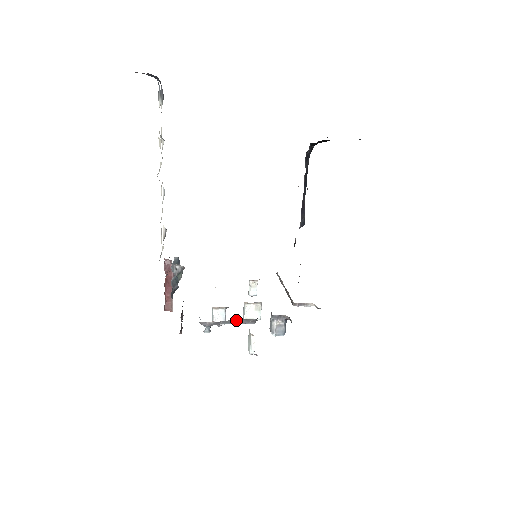
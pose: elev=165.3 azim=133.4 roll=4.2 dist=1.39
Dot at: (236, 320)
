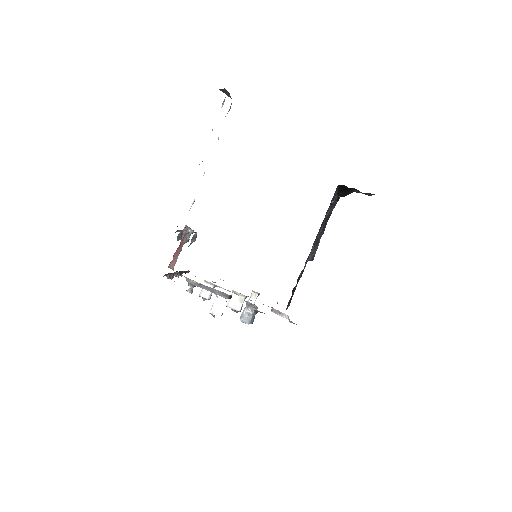
Dot at: (214, 289)
